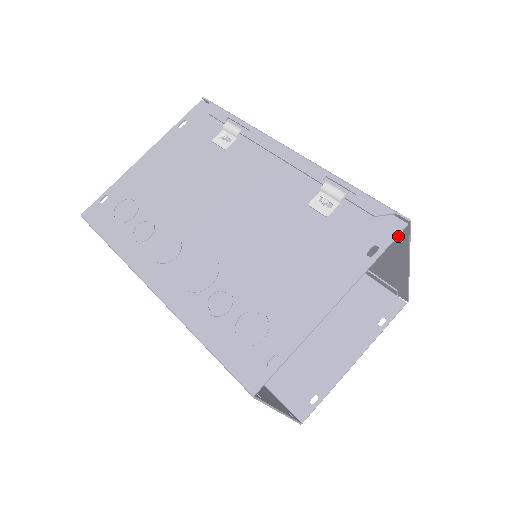
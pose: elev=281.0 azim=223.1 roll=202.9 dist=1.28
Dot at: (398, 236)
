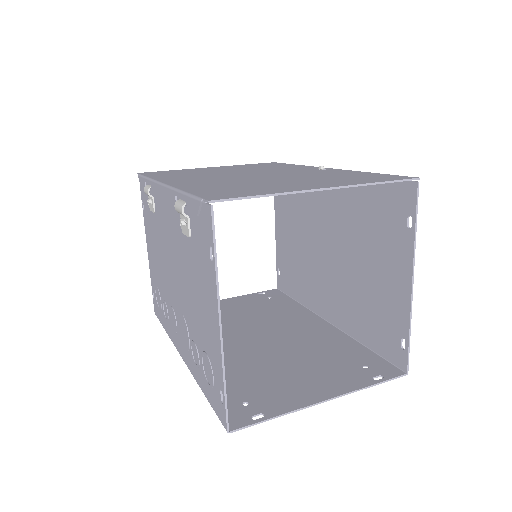
Dot at: occluded
